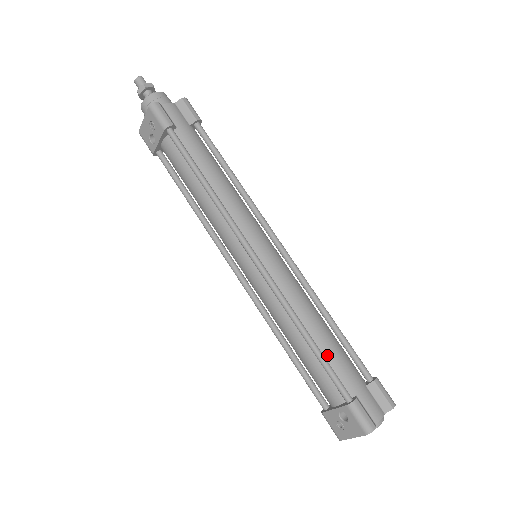
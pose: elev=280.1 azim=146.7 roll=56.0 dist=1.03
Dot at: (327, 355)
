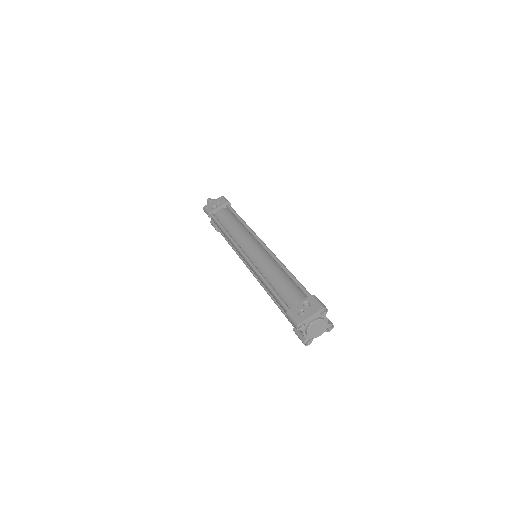
Dot at: occluded
